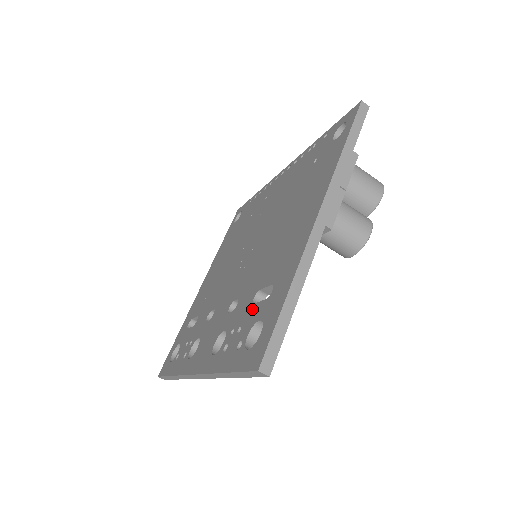
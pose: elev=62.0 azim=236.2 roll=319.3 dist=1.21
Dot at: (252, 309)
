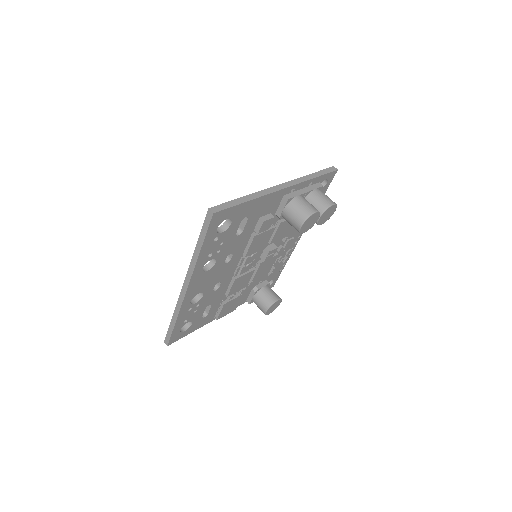
Dot at: occluded
